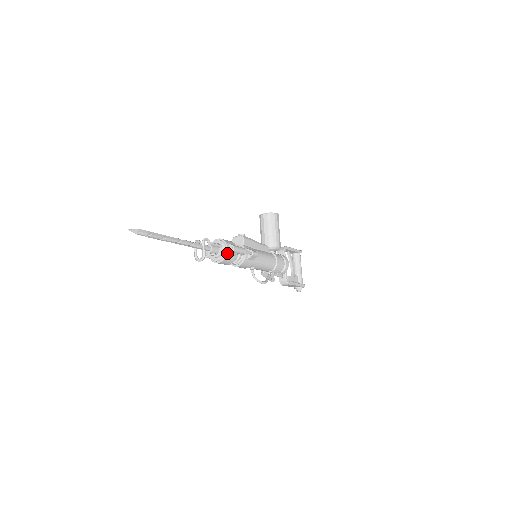
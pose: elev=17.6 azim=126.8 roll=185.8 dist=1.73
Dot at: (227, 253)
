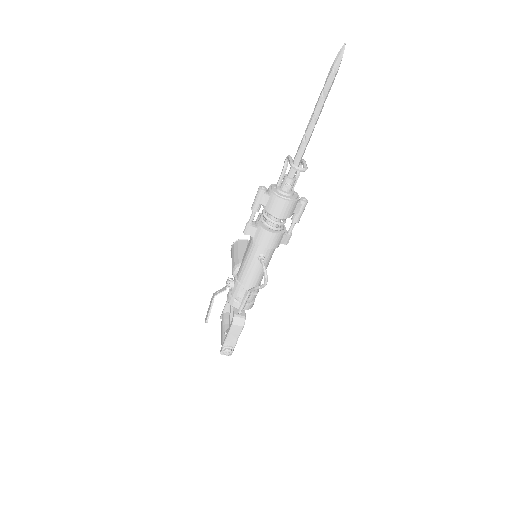
Dot at: (298, 199)
